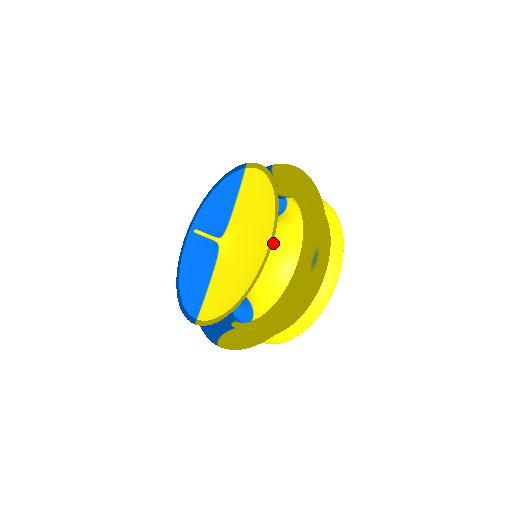
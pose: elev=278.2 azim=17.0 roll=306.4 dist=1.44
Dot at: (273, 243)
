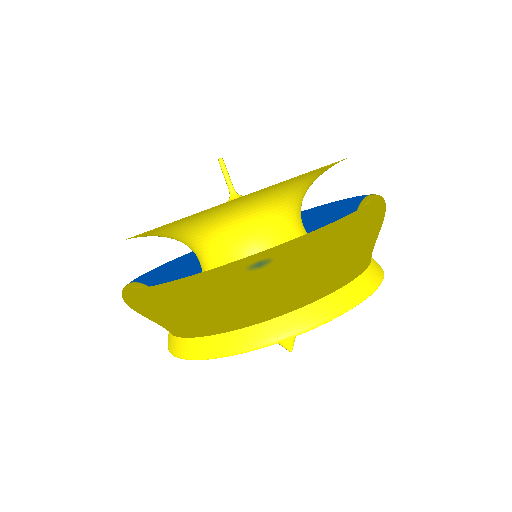
Dot at: (269, 241)
